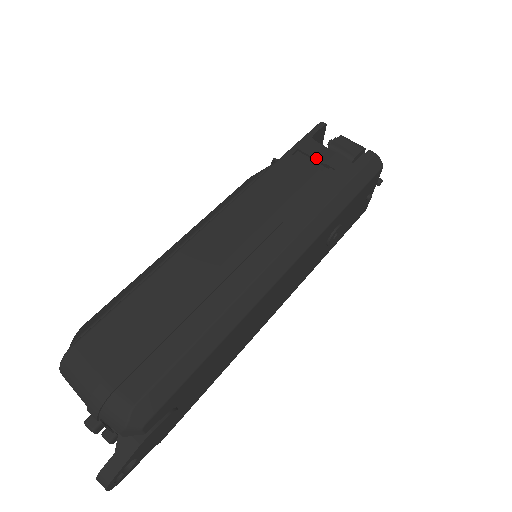
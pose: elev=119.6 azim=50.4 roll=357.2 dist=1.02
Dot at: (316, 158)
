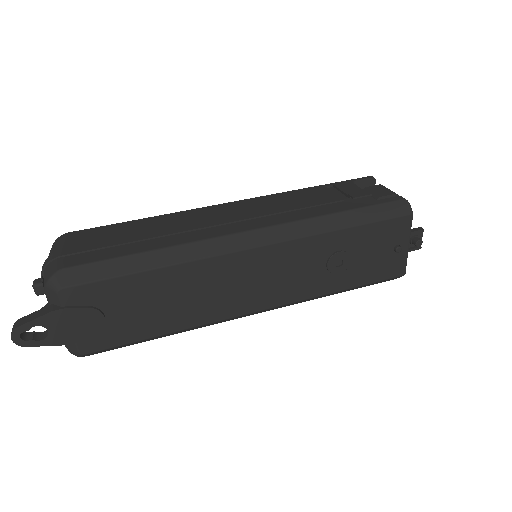
Dot at: (344, 191)
